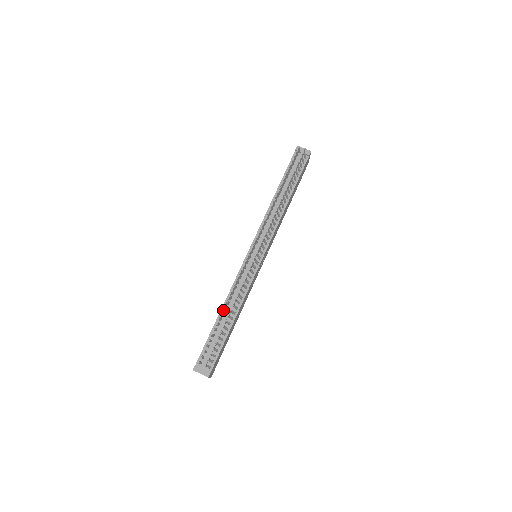
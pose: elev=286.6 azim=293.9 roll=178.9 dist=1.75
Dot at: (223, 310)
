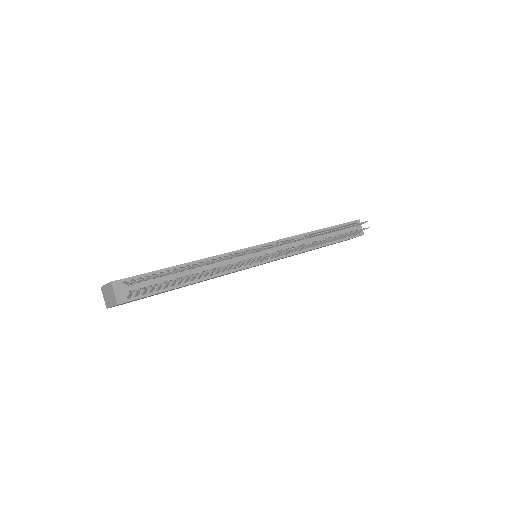
Dot at: (192, 264)
